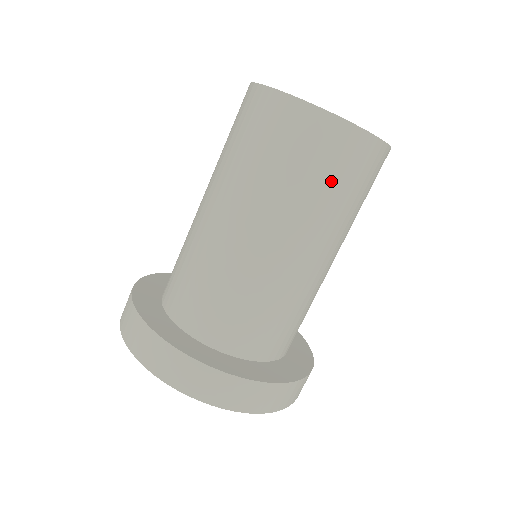
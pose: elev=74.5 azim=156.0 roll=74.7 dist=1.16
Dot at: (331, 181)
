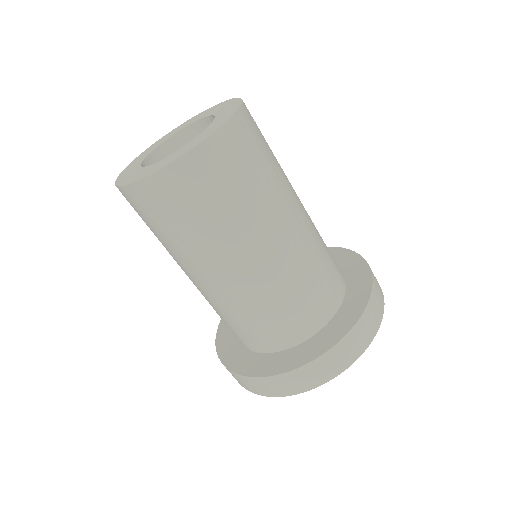
Dot at: (211, 205)
